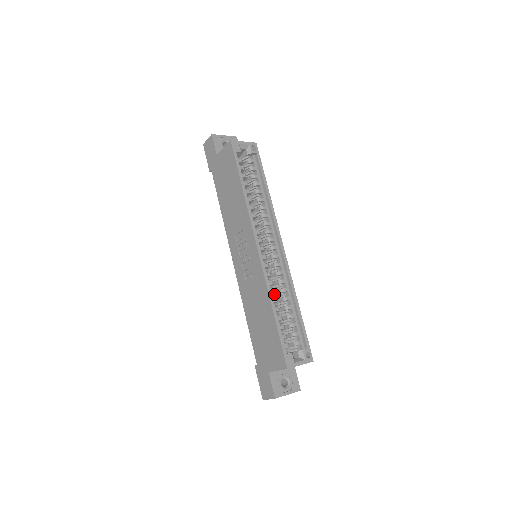
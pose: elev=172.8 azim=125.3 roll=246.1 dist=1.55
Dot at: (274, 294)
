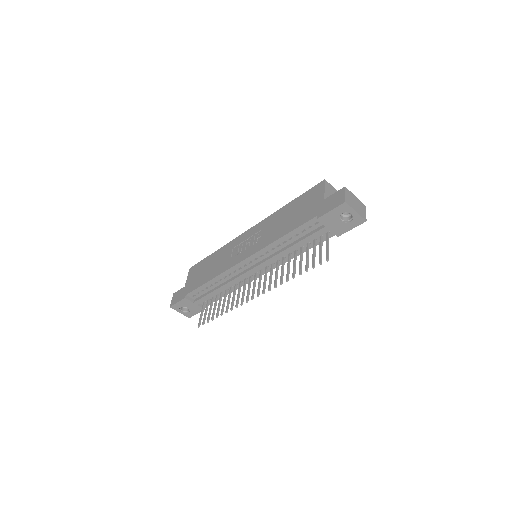
Dot at: occluded
